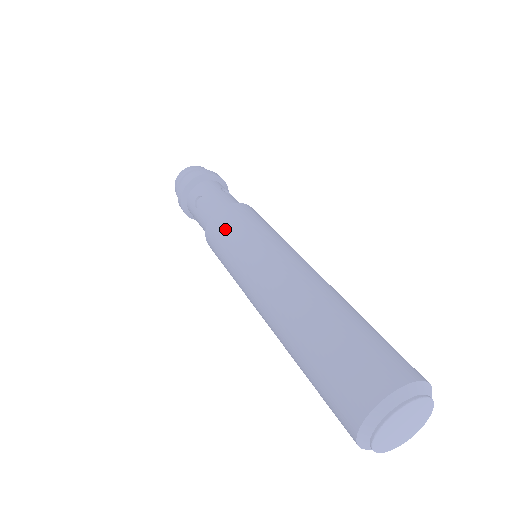
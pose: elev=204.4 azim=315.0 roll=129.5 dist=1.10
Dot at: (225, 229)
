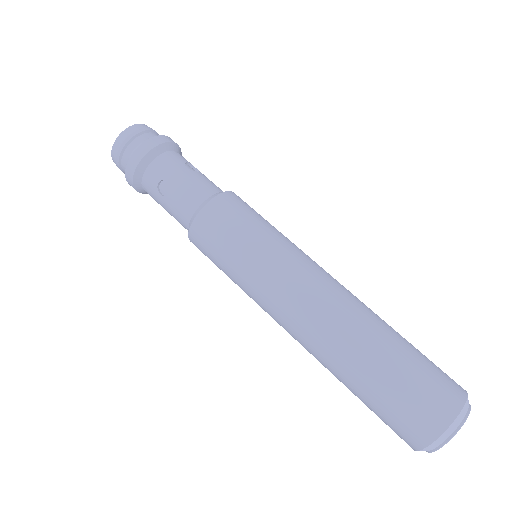
Dot at: (222, 237)
